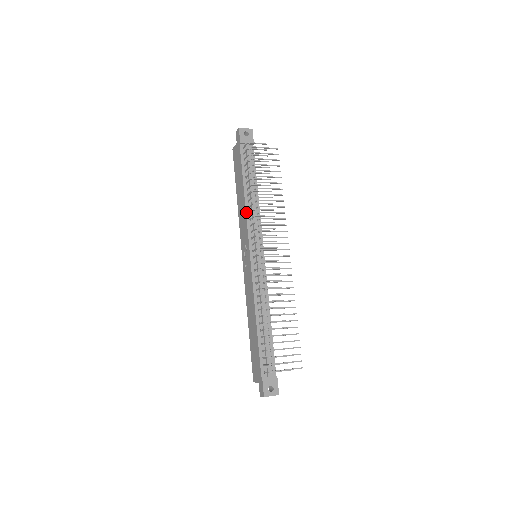
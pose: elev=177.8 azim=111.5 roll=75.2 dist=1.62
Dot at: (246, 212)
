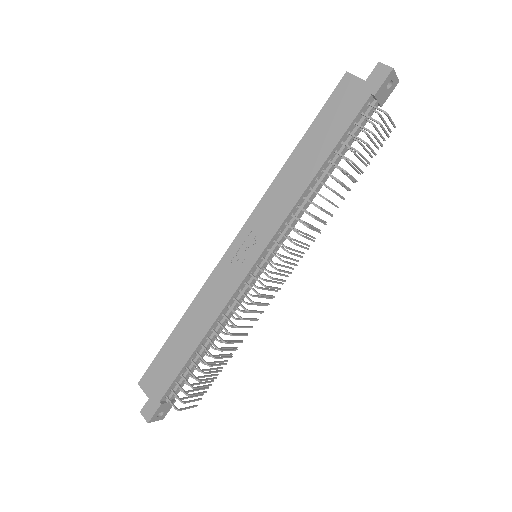
Dot at: (297, 202)
